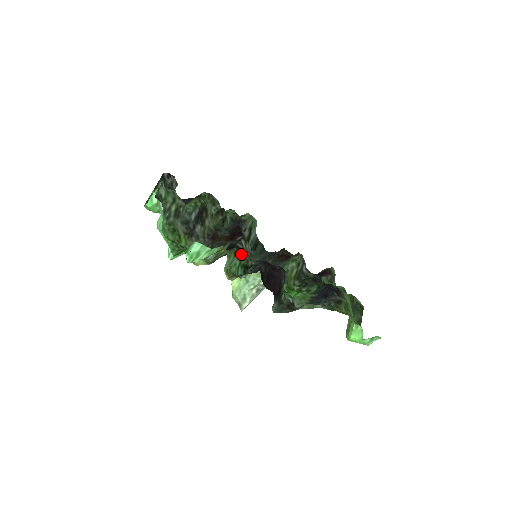
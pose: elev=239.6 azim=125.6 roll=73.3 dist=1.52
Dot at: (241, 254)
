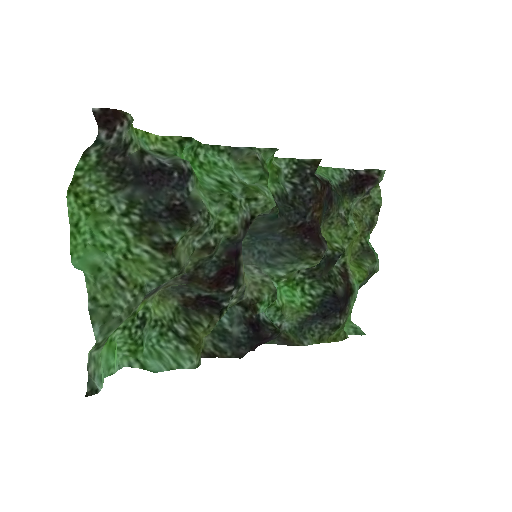
Dot at: (226, 310)
